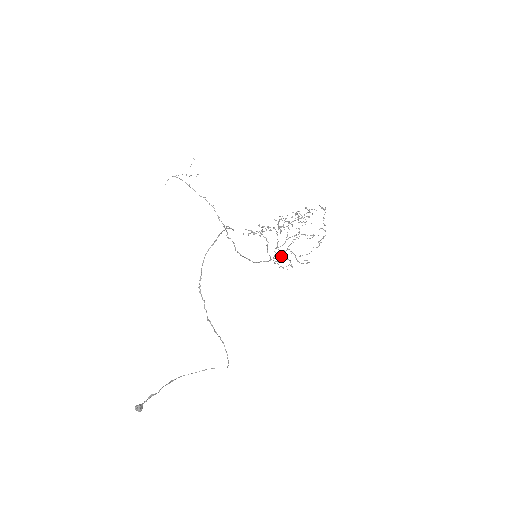
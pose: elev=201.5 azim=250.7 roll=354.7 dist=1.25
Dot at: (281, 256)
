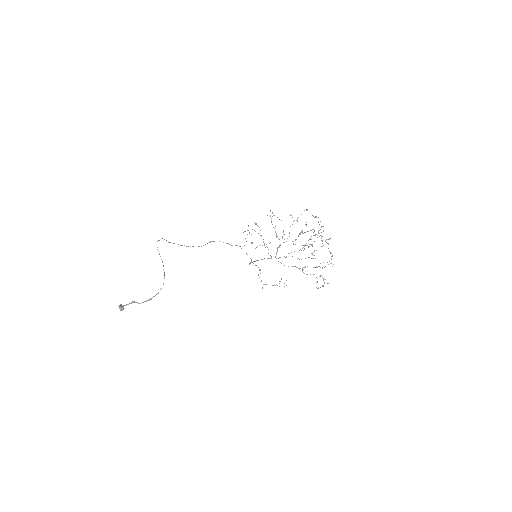
Dot at: occluded
